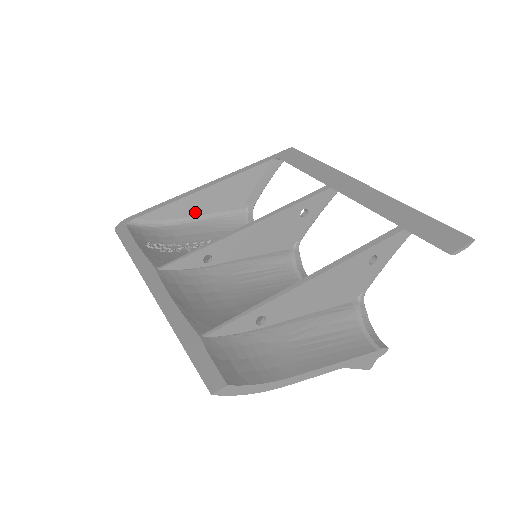
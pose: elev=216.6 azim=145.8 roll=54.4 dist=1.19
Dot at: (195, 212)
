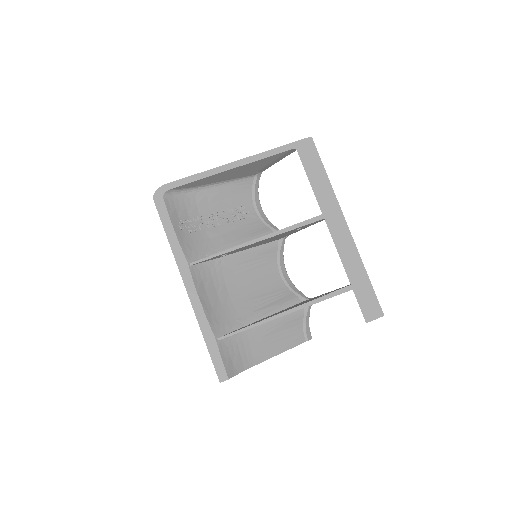
Dot at: (216, 181)
